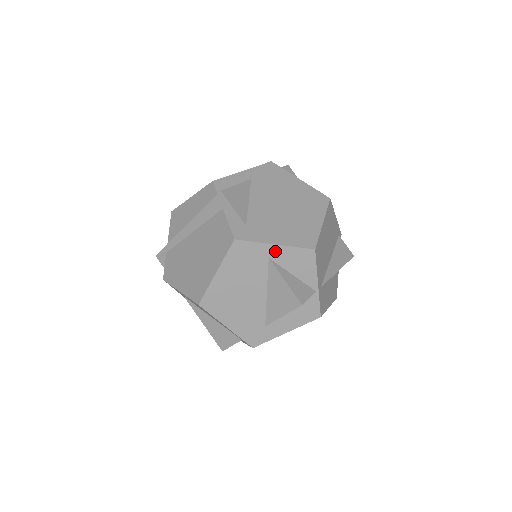
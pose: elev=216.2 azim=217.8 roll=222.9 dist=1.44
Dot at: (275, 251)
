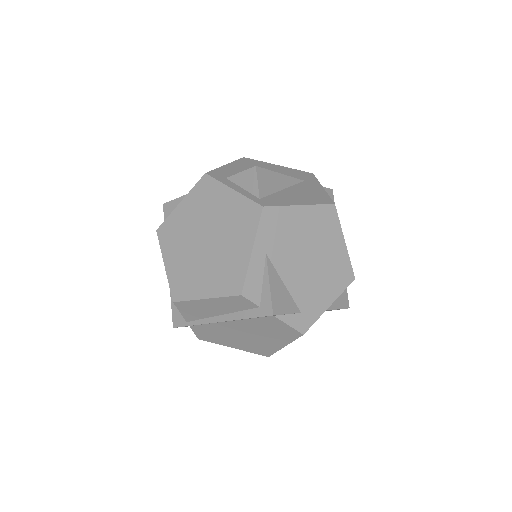
Dot at: occluded
